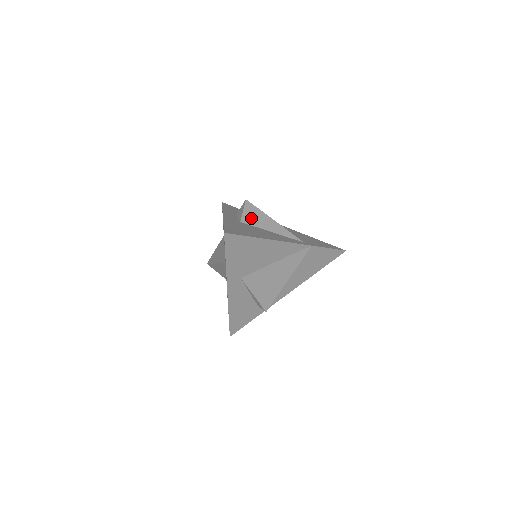
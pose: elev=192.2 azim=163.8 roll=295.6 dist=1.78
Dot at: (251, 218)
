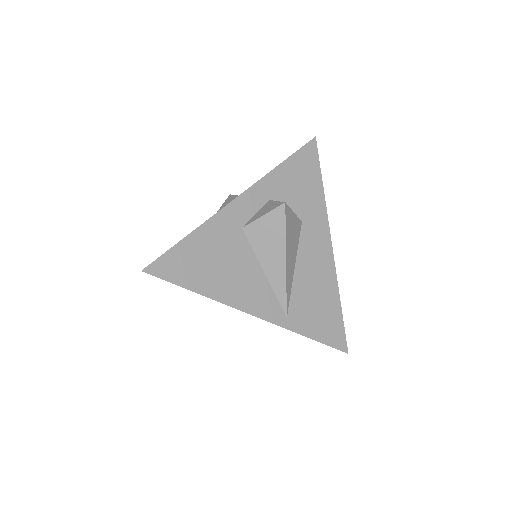
Dot at: (261, 234)
